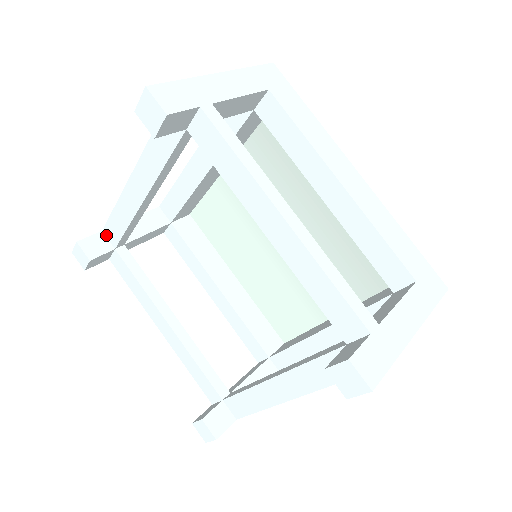
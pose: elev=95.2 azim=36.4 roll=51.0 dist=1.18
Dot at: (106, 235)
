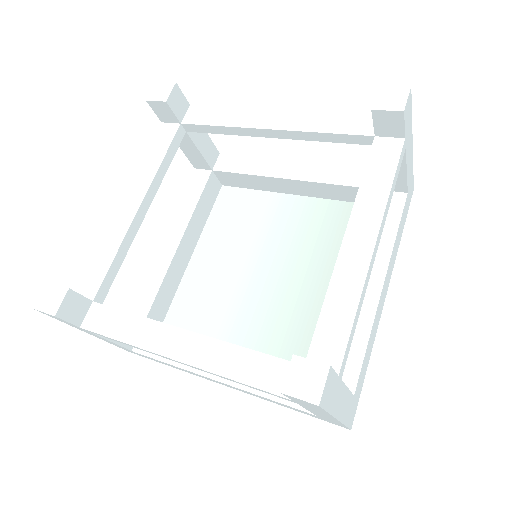
Dot at: (189, 110)
